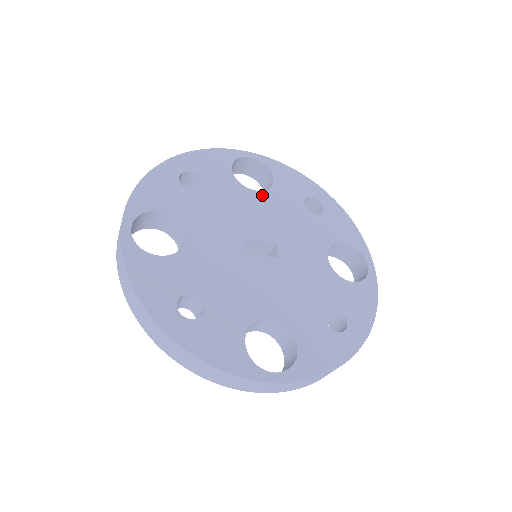
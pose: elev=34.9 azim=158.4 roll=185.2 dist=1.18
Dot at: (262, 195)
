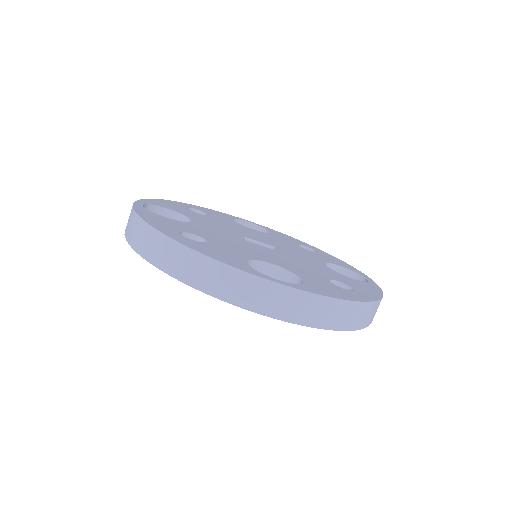
Dot at: (260, 232)
